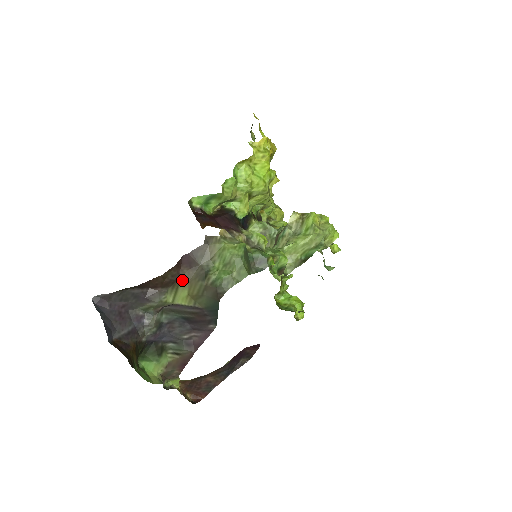
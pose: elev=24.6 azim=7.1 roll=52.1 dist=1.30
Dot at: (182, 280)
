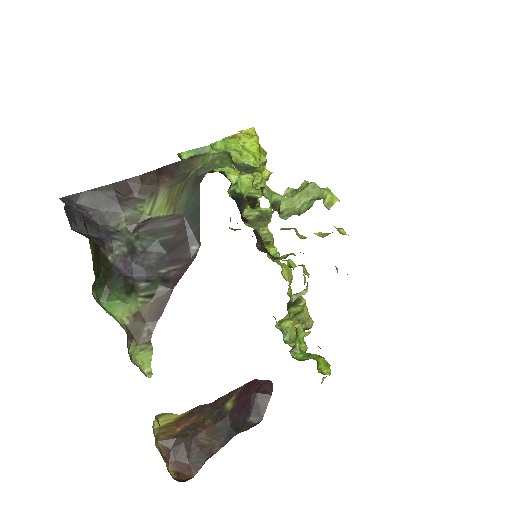
Dot at: (162, 187)
